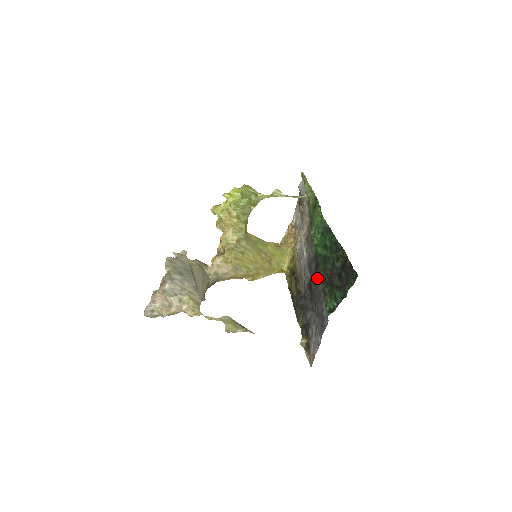
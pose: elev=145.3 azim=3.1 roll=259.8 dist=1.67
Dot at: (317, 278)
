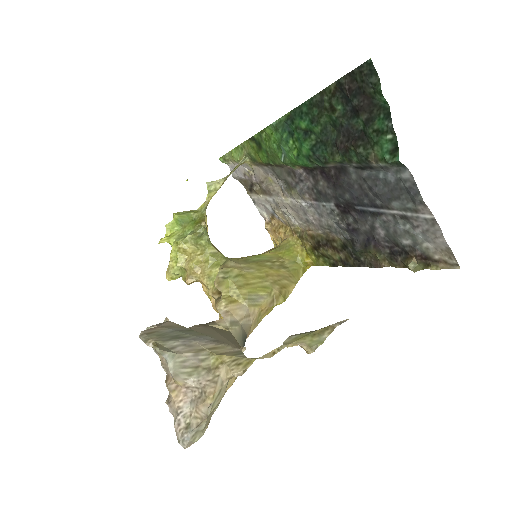
Dot at: (339, 179)
